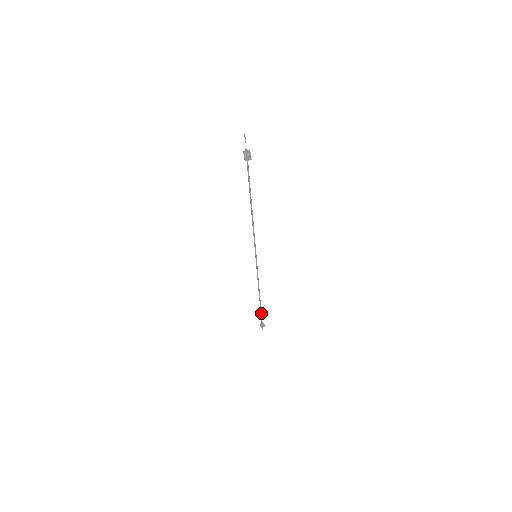
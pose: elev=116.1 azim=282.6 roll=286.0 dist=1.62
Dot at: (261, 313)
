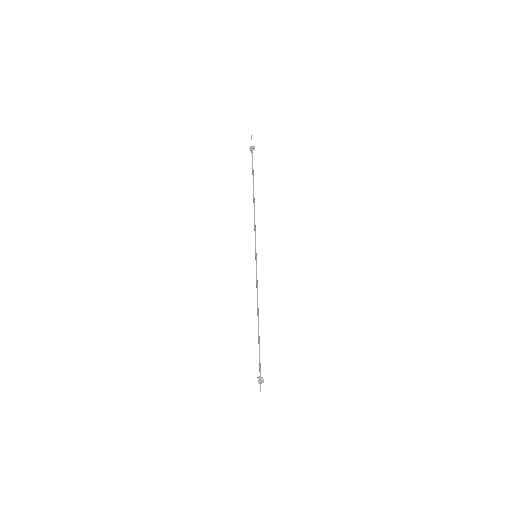
Dot at: (259, 357)
